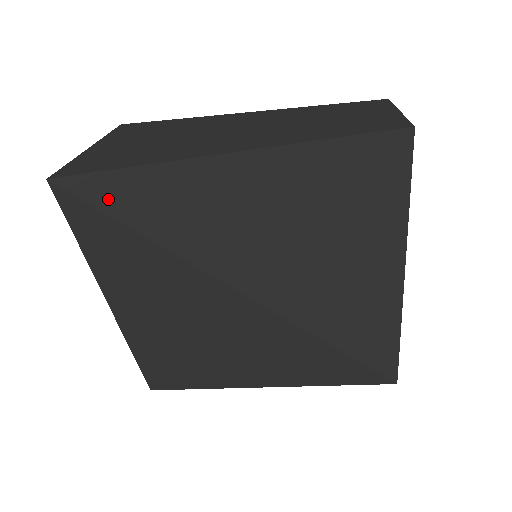
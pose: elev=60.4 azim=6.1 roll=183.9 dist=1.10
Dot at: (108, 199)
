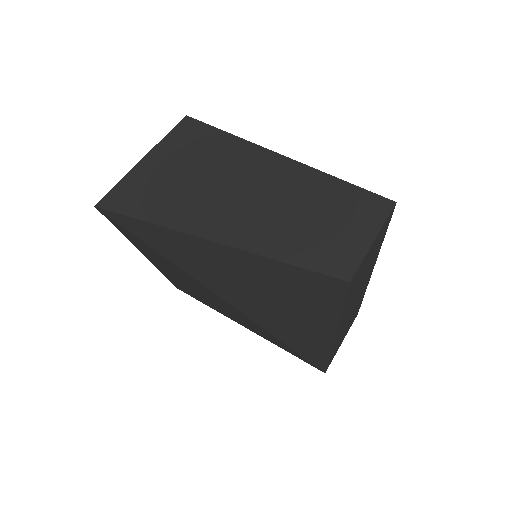
Dot at: (132, 228)
